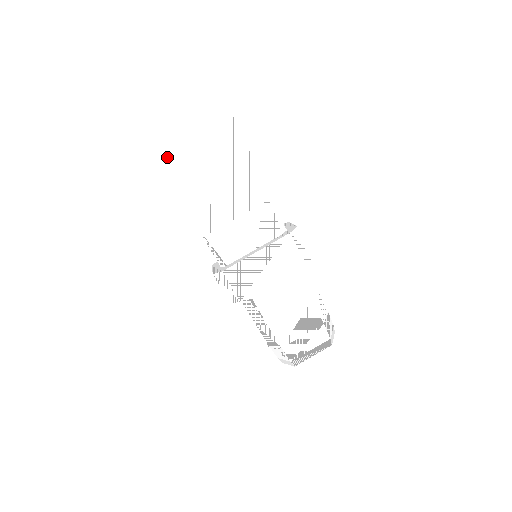
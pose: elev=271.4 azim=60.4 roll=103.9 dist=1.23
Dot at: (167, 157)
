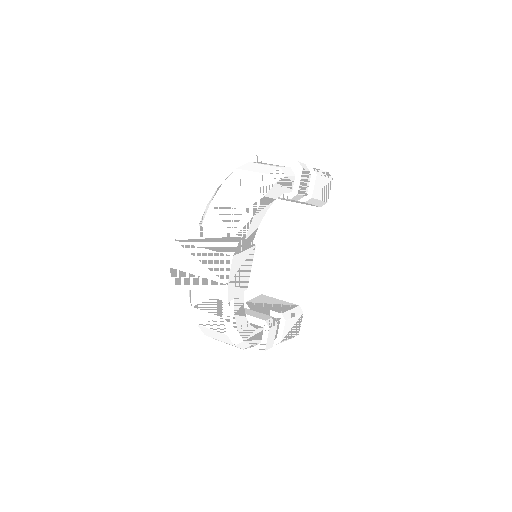
Dot at: occluded
